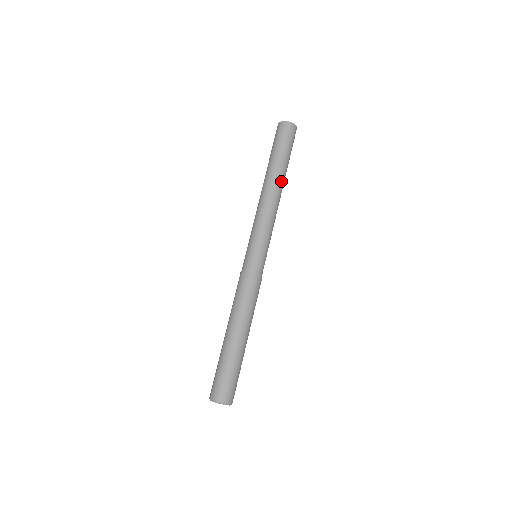
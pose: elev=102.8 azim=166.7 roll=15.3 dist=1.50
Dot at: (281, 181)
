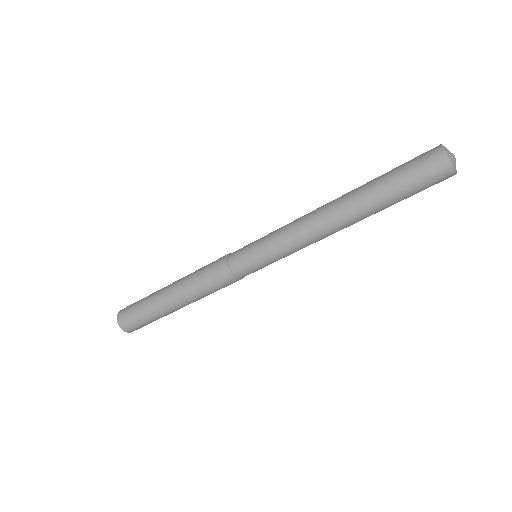
Dot at: occluded
